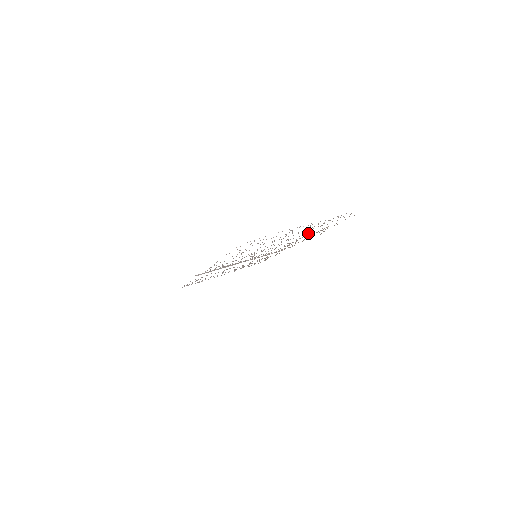
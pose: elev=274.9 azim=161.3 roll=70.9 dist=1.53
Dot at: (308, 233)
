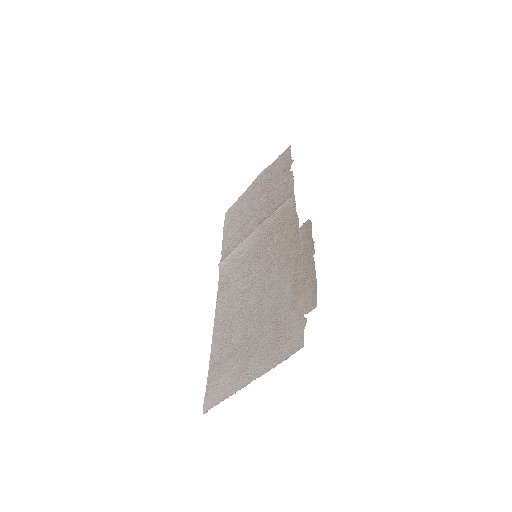
Dot at: (280, 290)
